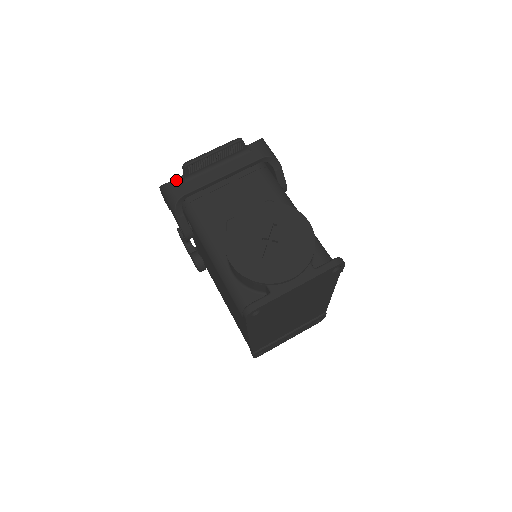
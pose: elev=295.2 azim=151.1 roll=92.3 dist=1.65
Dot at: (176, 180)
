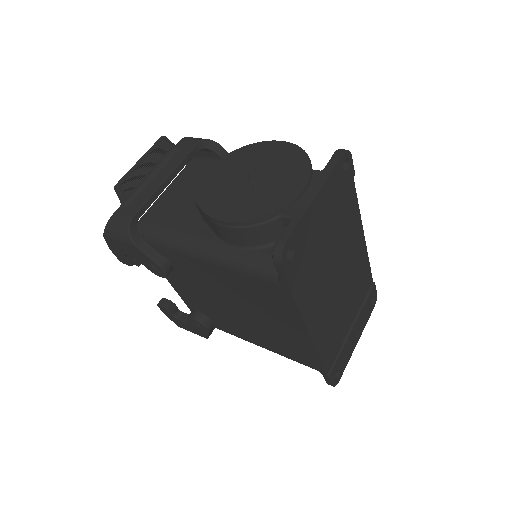
Dot at: (116, 211)
